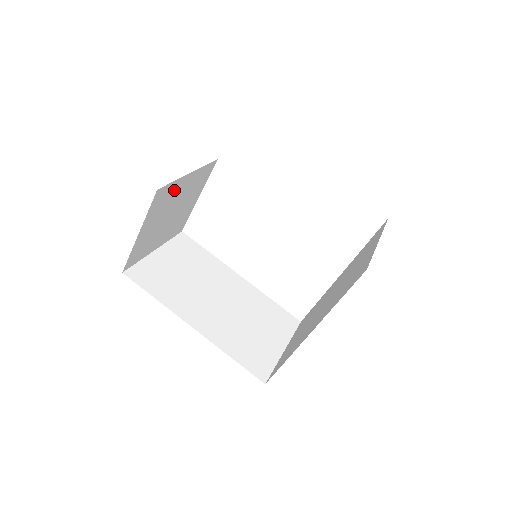
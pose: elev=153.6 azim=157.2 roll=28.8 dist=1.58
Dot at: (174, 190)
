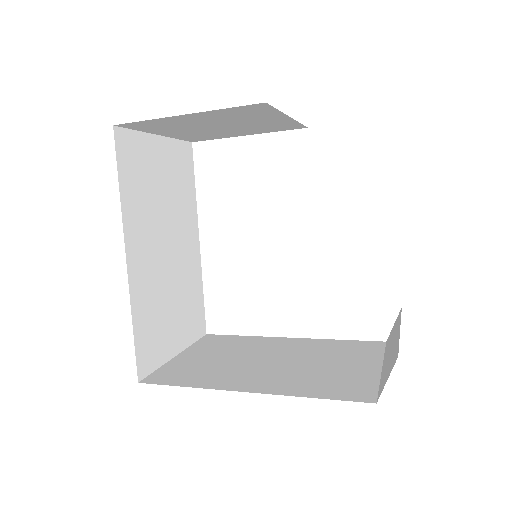
Dot at: (262, 115)
